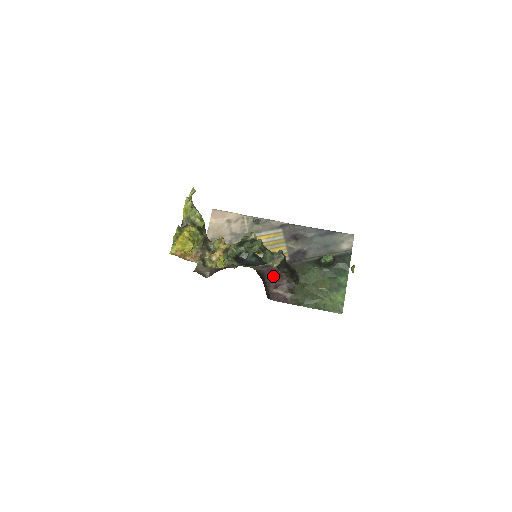
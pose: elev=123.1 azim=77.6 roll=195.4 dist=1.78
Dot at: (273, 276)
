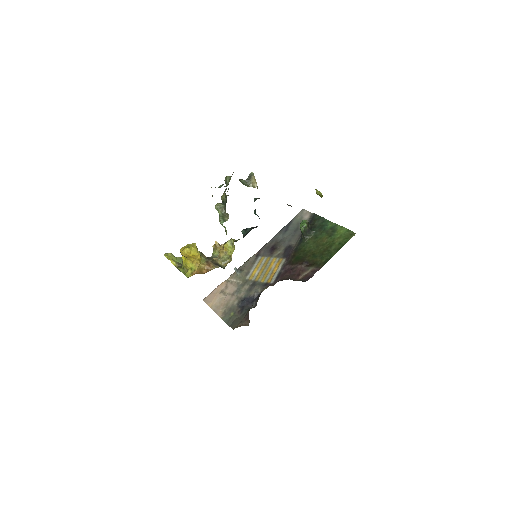
Dot at: (289, 275)
